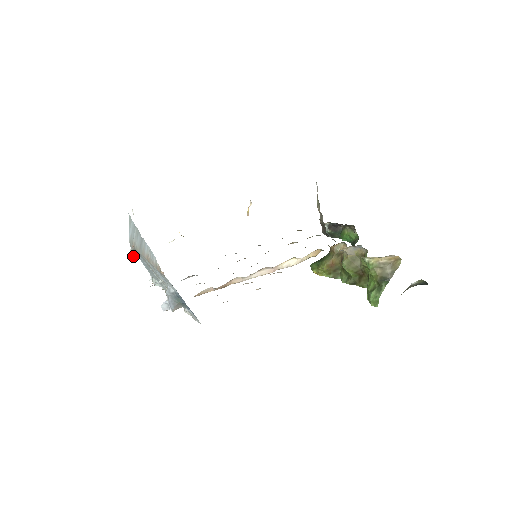
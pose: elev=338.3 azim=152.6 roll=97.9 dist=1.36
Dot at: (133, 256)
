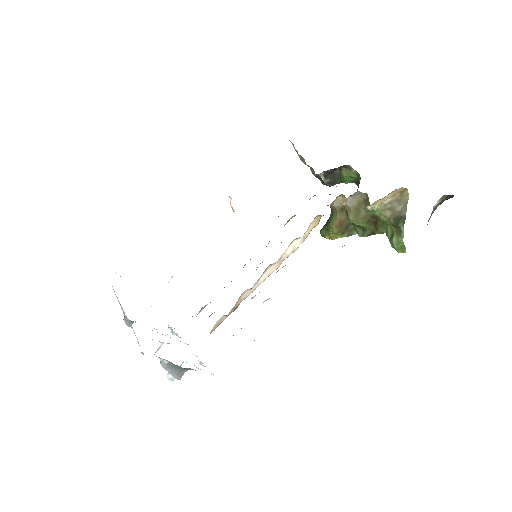
Dot at: (129, 325)
